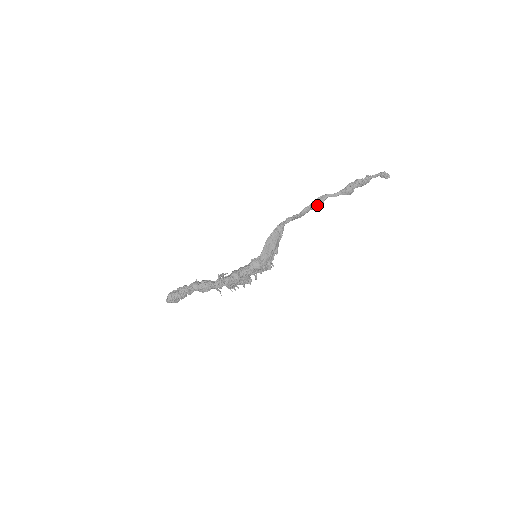
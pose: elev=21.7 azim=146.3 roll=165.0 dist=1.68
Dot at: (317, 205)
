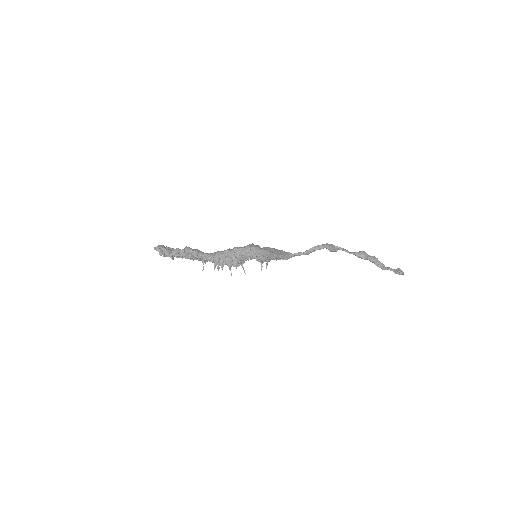
Dot at: (331, 247)
